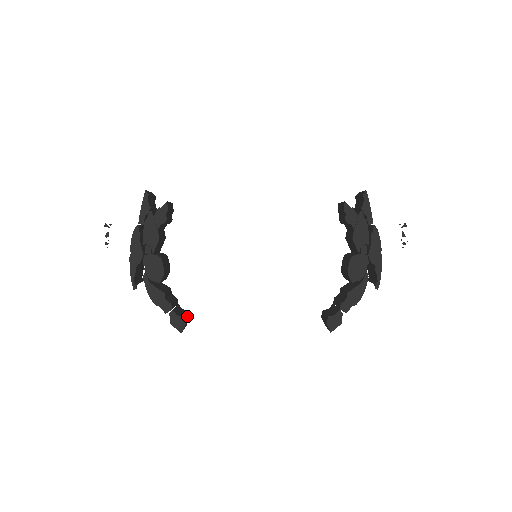
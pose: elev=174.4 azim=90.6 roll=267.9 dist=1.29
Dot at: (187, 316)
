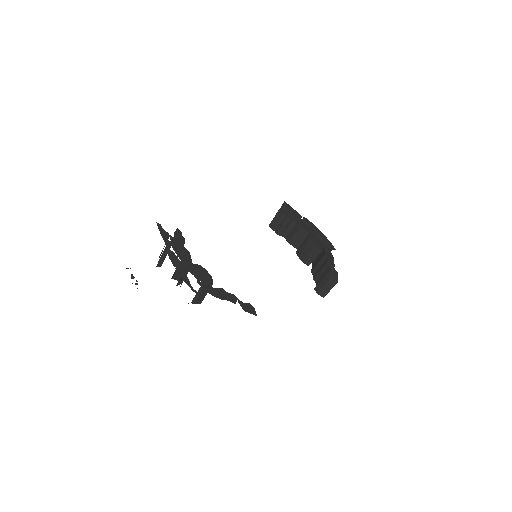
Dot at: occluded
